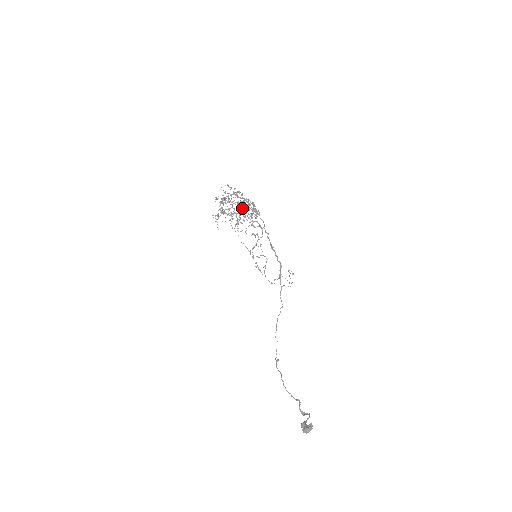
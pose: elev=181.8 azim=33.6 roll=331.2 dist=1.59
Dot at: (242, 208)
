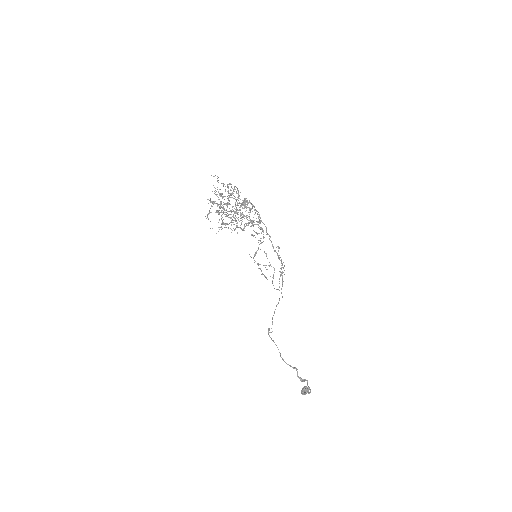
Dot at: (243, 215)
